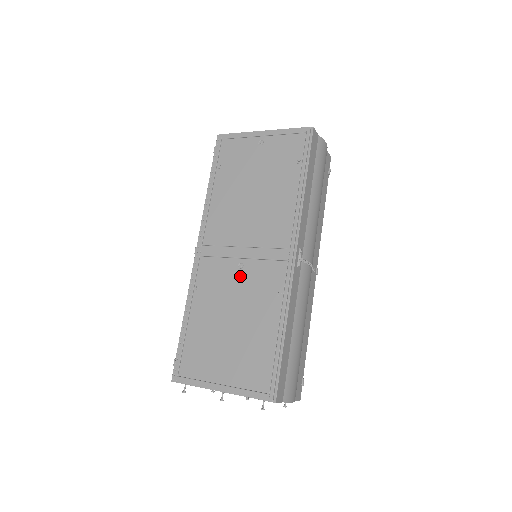
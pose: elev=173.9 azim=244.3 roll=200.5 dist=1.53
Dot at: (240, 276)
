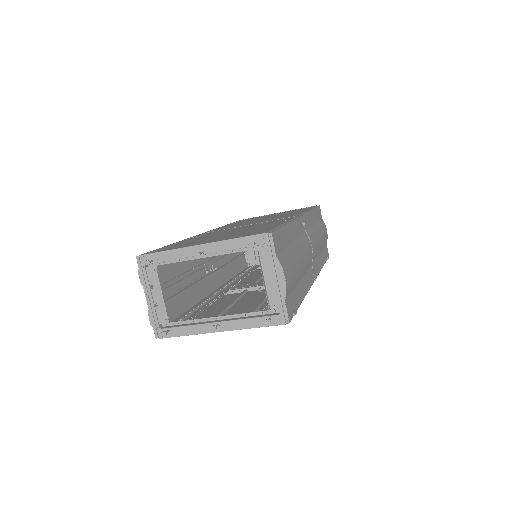
Dot at: occluded
